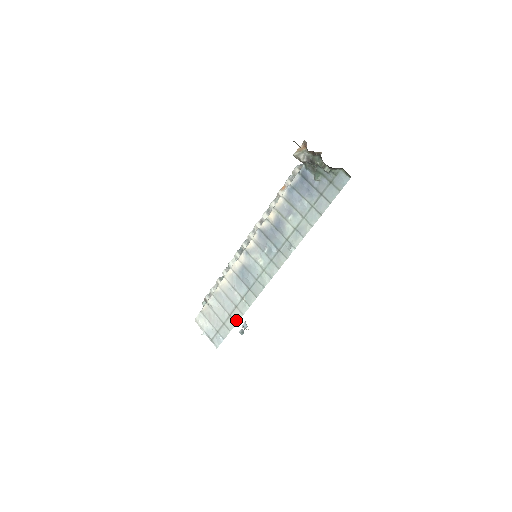
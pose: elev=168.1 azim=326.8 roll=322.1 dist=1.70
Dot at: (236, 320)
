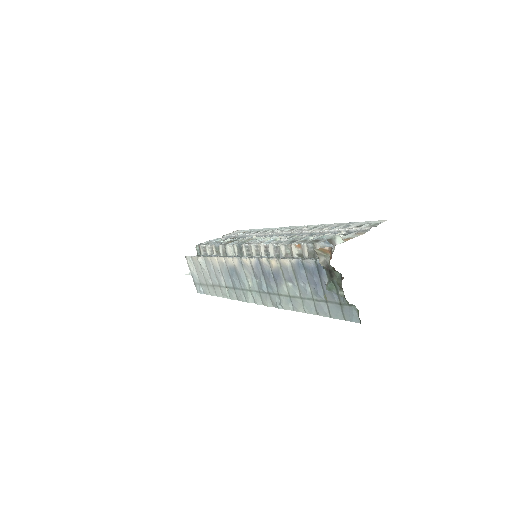
Dot at: (217, 294)
